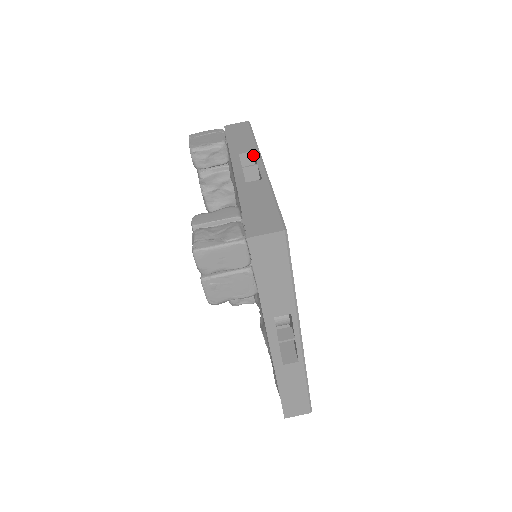
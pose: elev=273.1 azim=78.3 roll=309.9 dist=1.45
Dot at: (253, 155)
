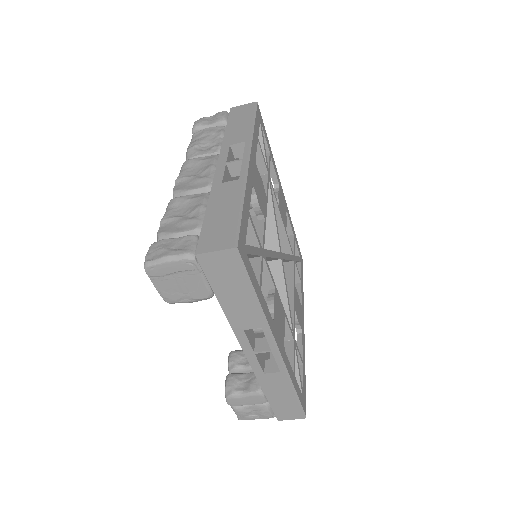
Dot at: (261, 324)
